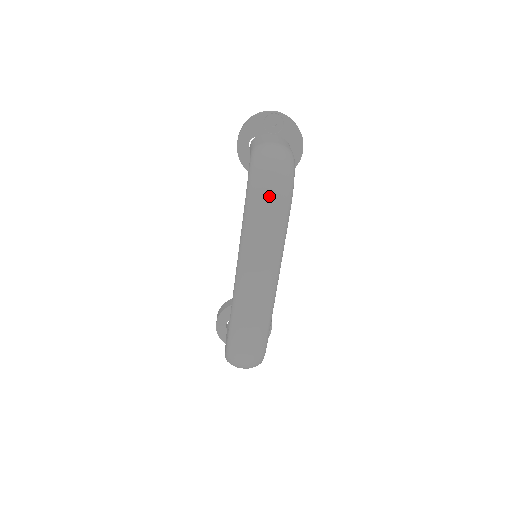
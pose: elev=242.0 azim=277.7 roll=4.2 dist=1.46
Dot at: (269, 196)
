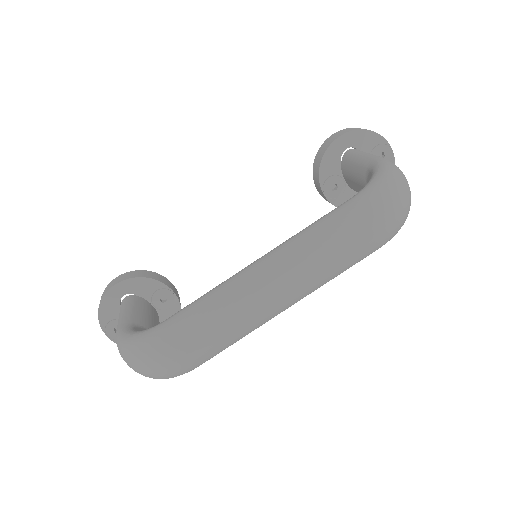
Dot at: (387, 217)
